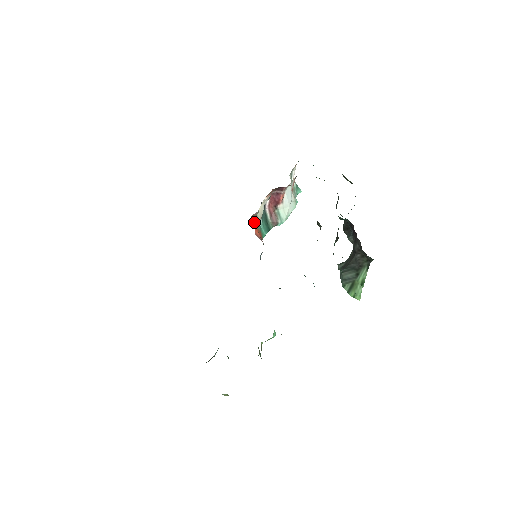
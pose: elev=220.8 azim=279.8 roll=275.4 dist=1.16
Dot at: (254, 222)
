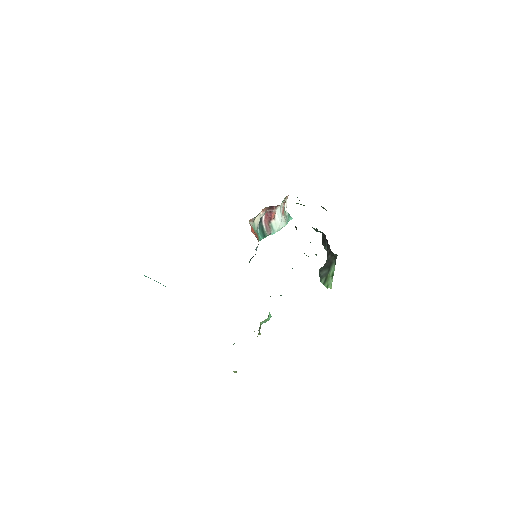
Dot at: (252, 226)
